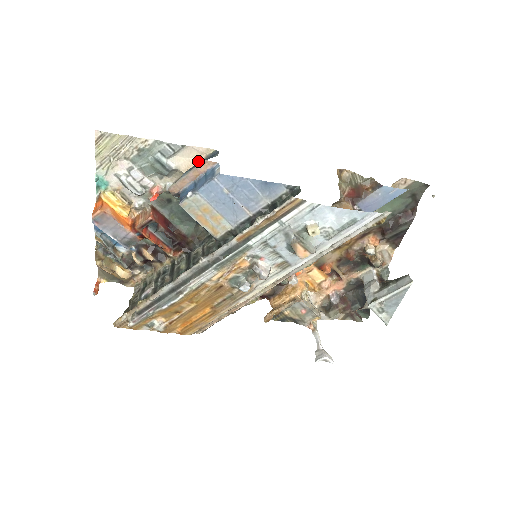
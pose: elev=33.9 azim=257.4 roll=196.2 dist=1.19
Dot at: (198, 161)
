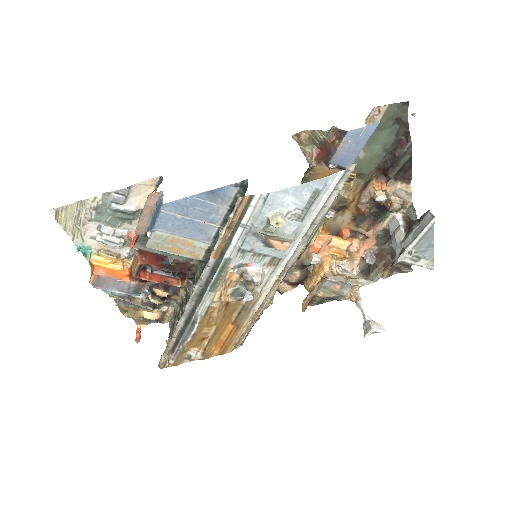
Dot at: occluded
